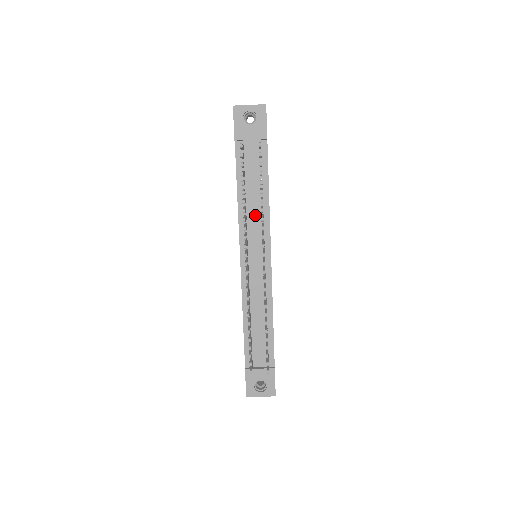
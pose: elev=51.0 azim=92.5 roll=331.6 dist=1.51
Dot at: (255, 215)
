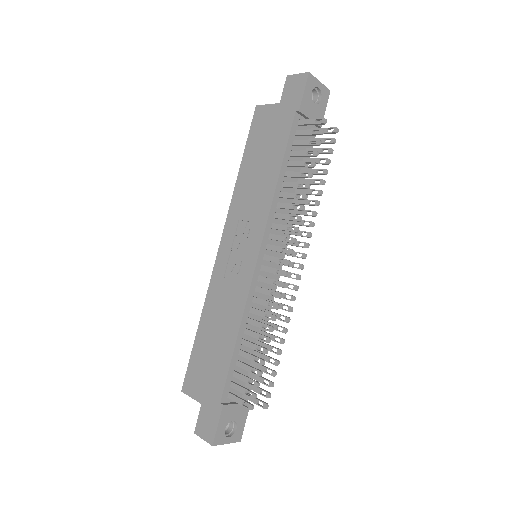
Dot at: occluded
